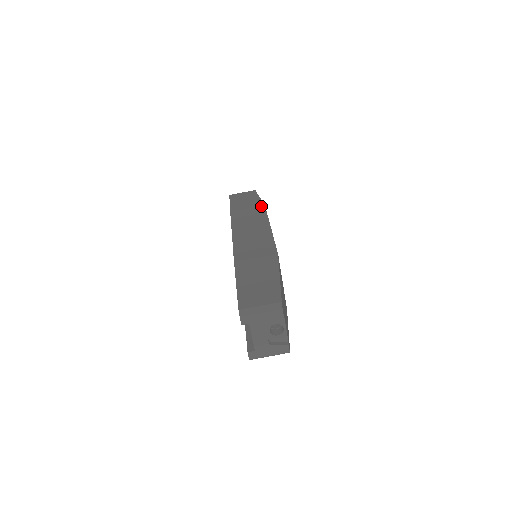
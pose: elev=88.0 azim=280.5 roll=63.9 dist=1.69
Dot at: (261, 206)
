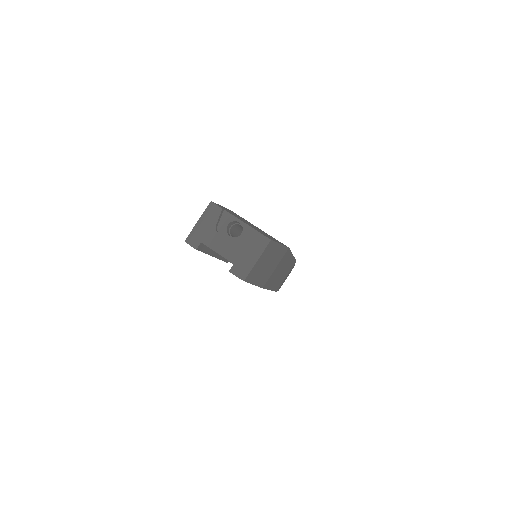
Dot at: occluded
